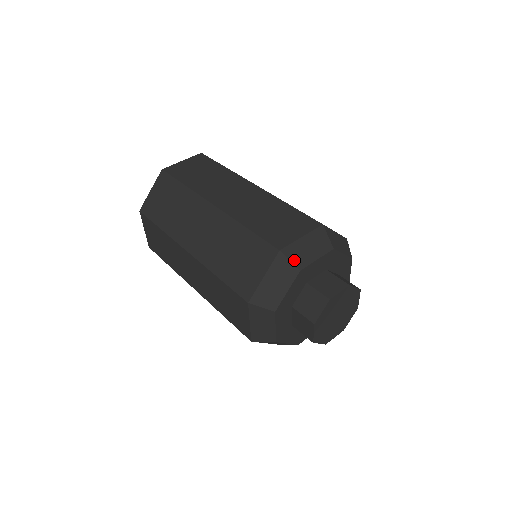
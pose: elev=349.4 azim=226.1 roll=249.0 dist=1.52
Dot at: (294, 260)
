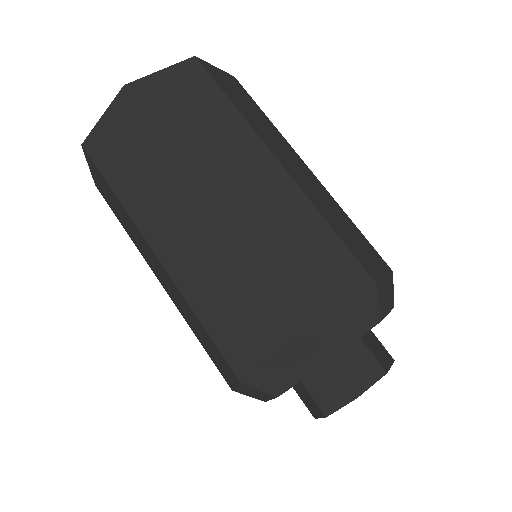
Dot at: (323, 347)
